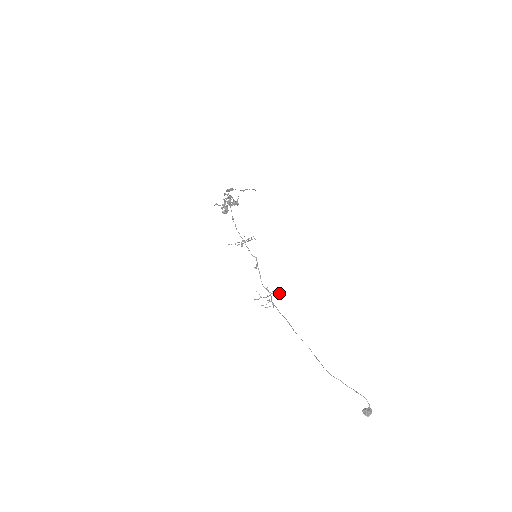
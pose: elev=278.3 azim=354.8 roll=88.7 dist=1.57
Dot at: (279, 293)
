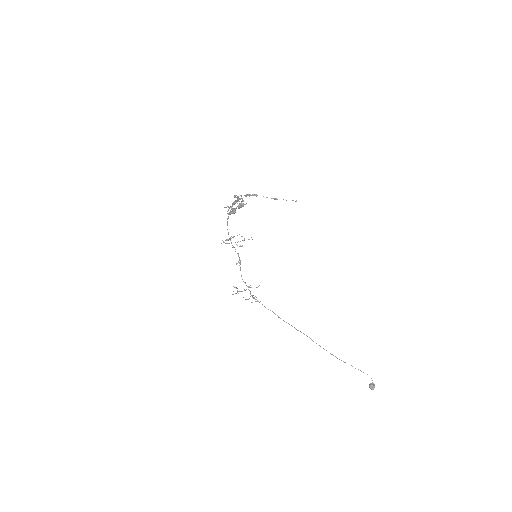
Dot at: (257, 287)
